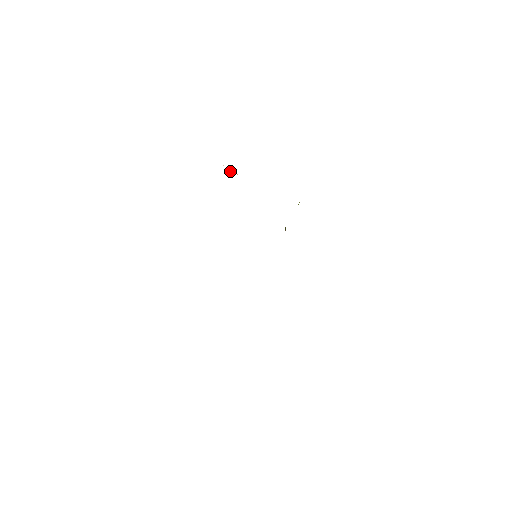
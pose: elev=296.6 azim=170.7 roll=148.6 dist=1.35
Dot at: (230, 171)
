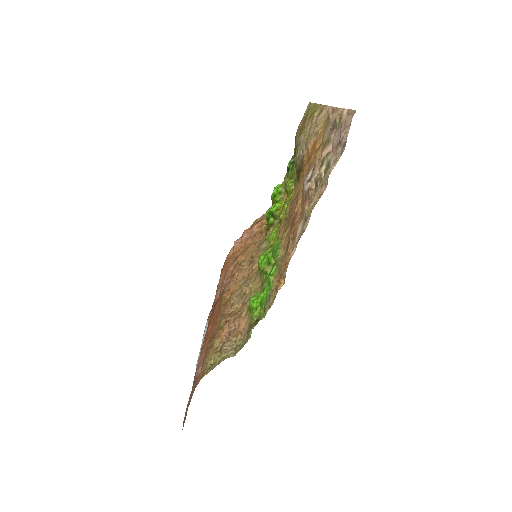
Dot at: (306, 177)
